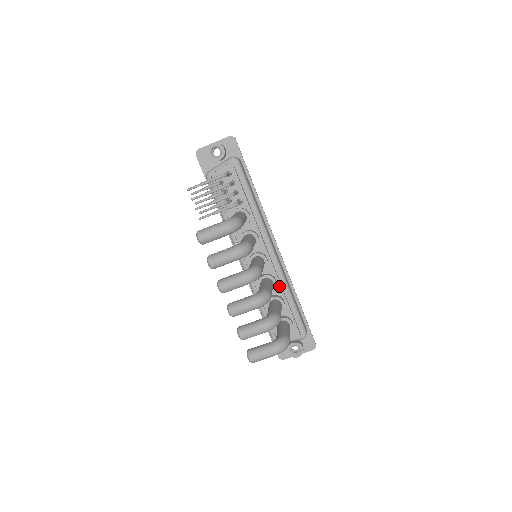
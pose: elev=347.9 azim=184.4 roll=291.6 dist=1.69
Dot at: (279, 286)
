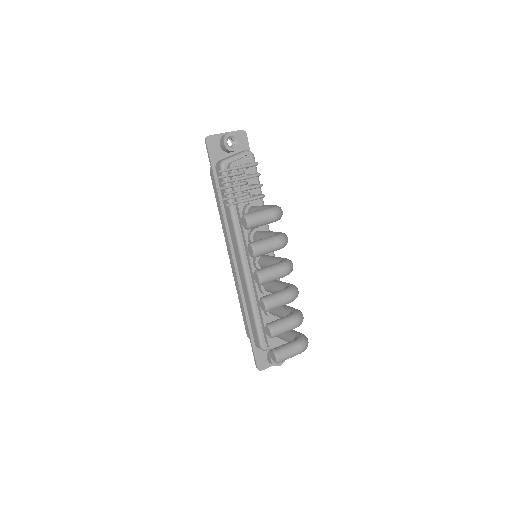
Dot at: occluded
